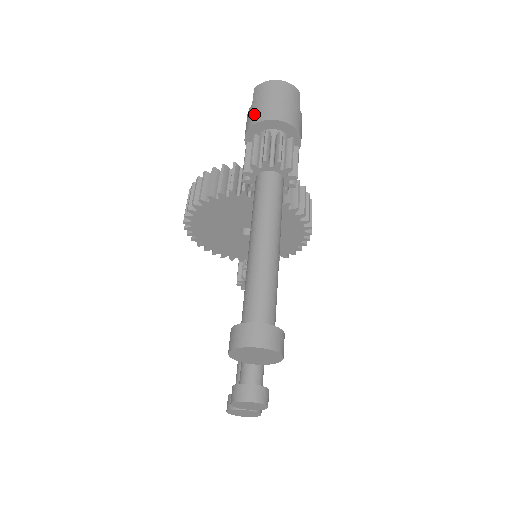
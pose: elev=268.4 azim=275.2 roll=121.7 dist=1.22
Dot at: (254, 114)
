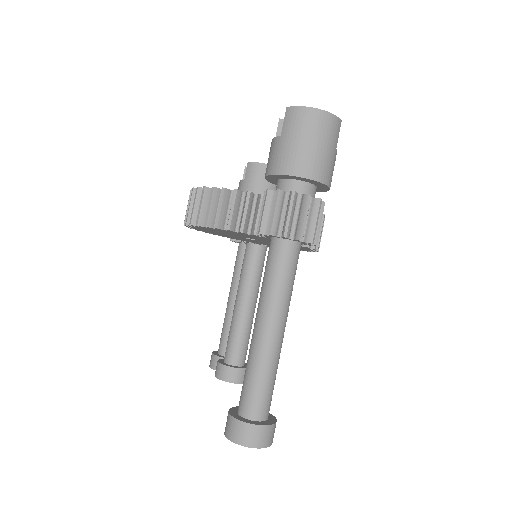
Dot at: (282, 157)
